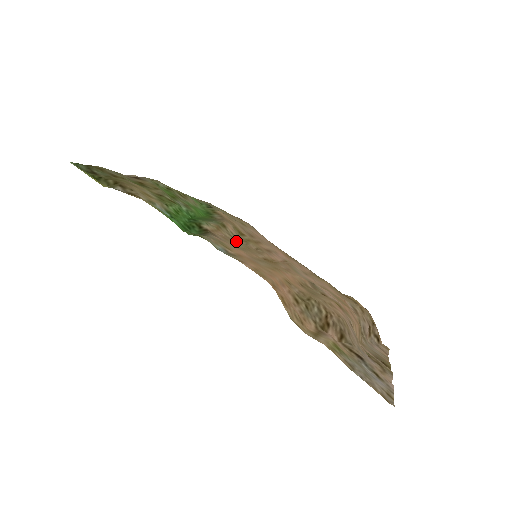
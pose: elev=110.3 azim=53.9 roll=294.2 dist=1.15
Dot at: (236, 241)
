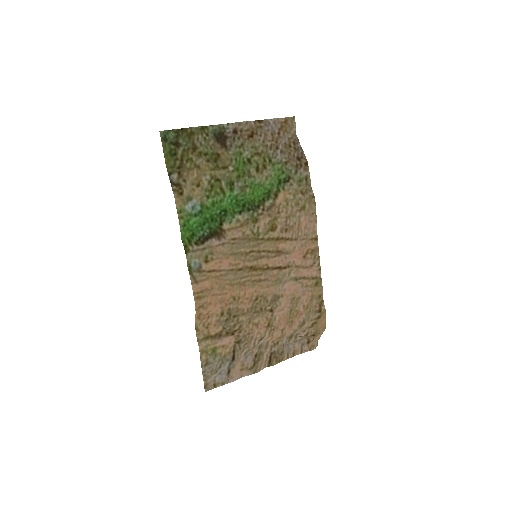
Dot at: (248, 240)
